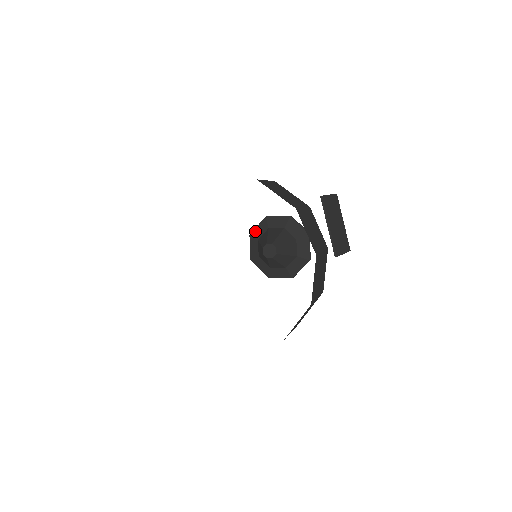
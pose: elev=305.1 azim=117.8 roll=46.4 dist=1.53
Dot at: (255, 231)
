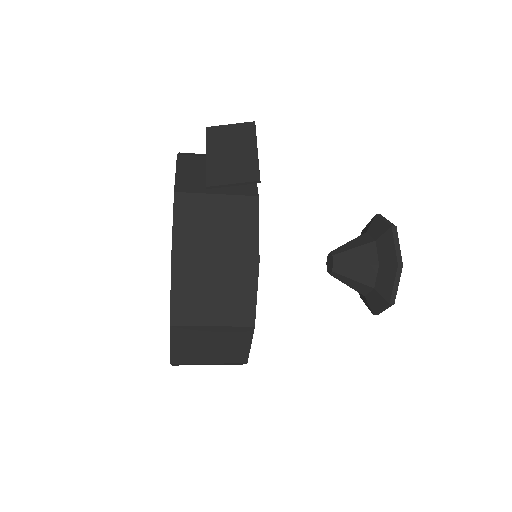
Dot at: occluded
